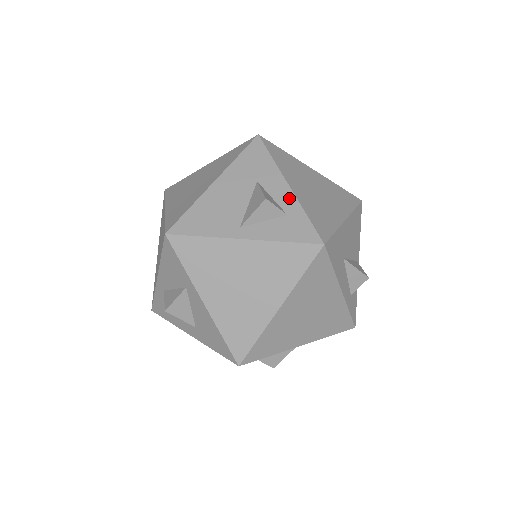
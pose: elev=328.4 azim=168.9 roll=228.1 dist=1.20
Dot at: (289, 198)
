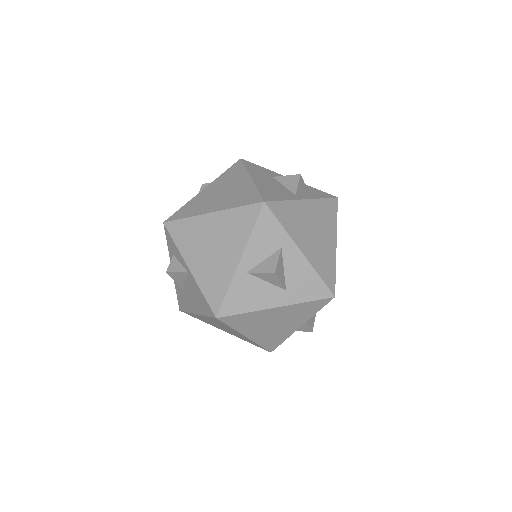
Dot at: occluded
